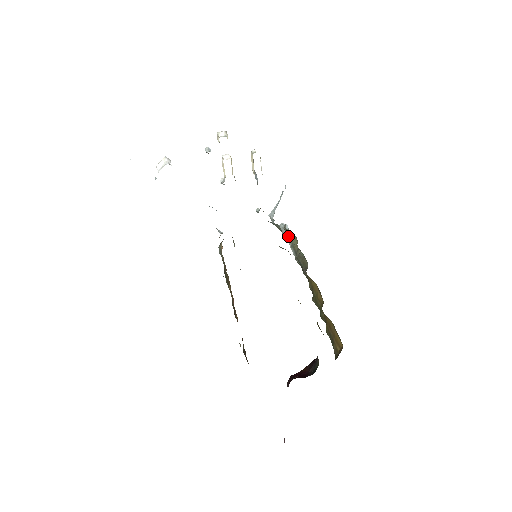
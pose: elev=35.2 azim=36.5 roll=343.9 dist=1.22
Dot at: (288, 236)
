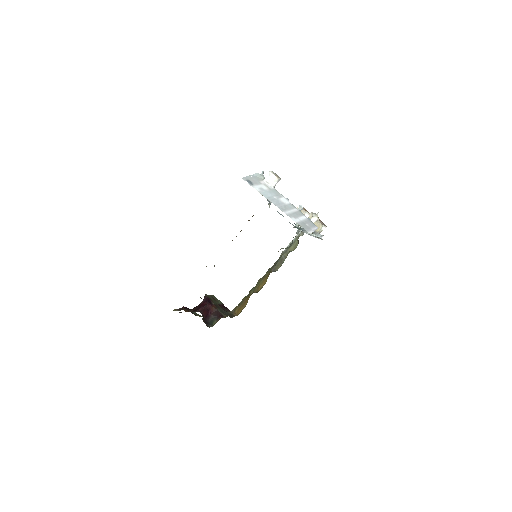
Dot at: (298, 237)
